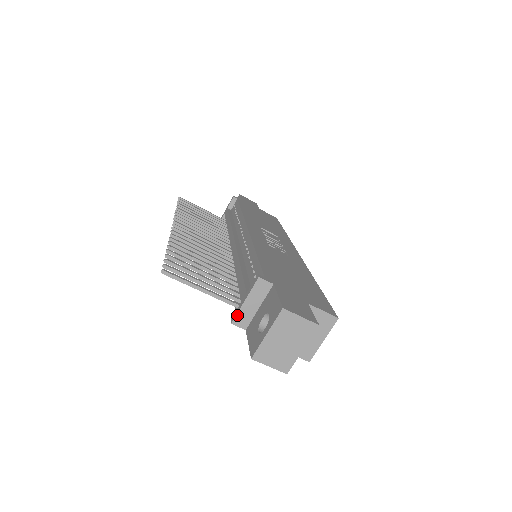
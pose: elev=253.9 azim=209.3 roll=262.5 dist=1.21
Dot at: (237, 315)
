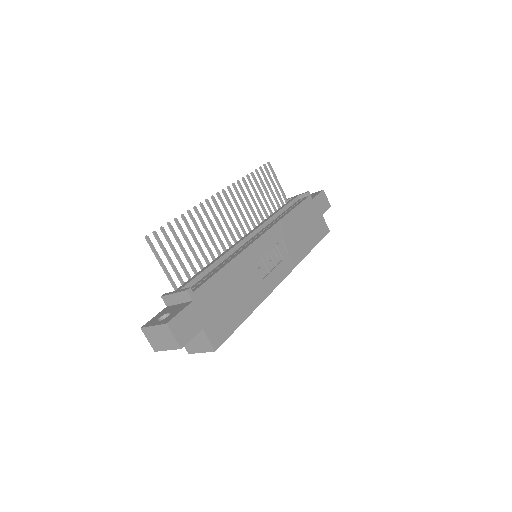
Dot at: (166, 296)
